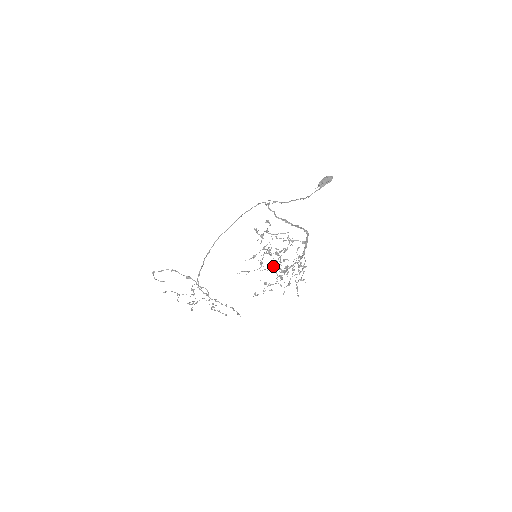
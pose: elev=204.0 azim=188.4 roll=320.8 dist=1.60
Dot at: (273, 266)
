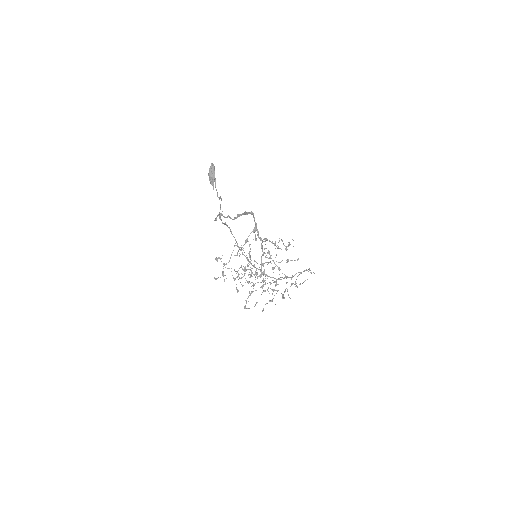
Dot at: occluded
